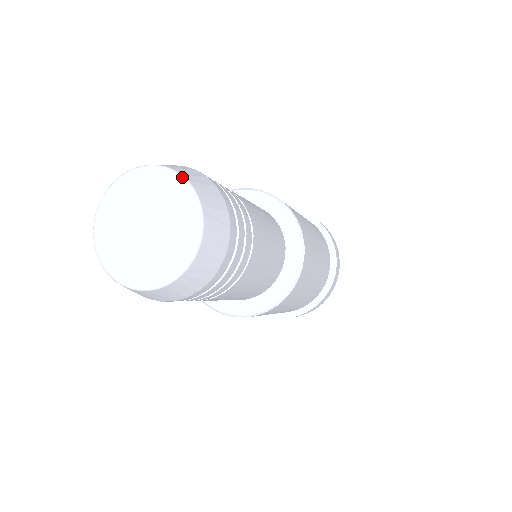
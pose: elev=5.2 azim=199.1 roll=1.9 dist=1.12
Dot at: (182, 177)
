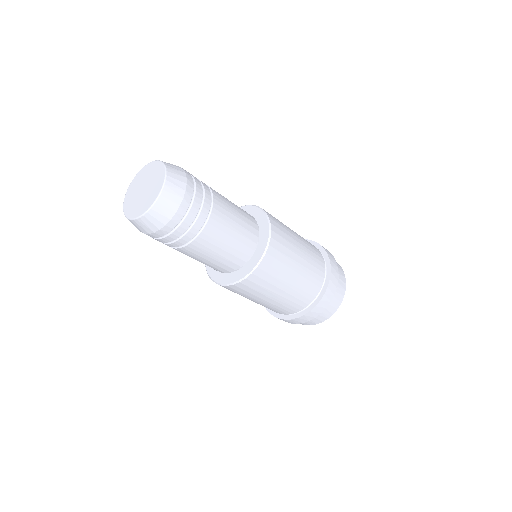
Dot at: (153, 161)
